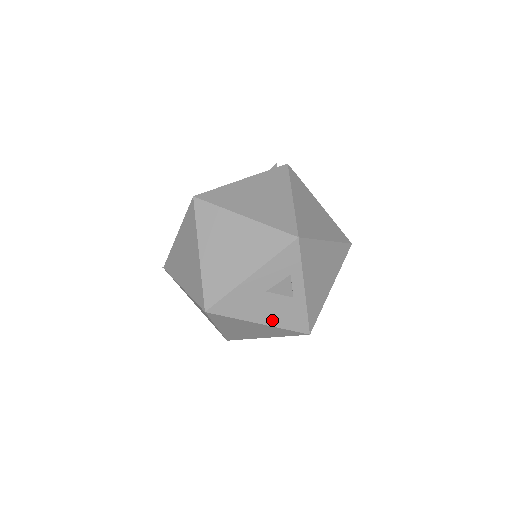
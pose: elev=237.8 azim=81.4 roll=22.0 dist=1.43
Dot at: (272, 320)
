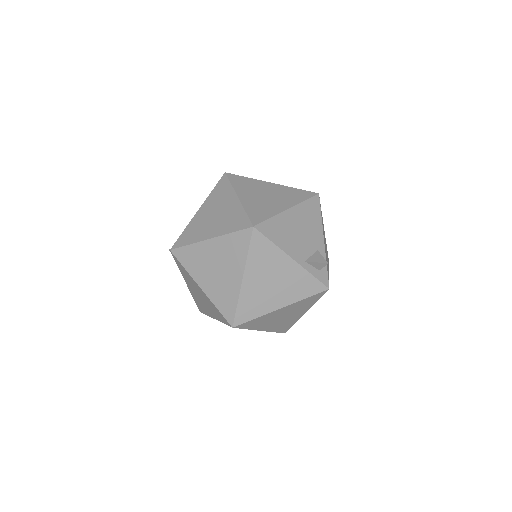
Dot at: occluded
